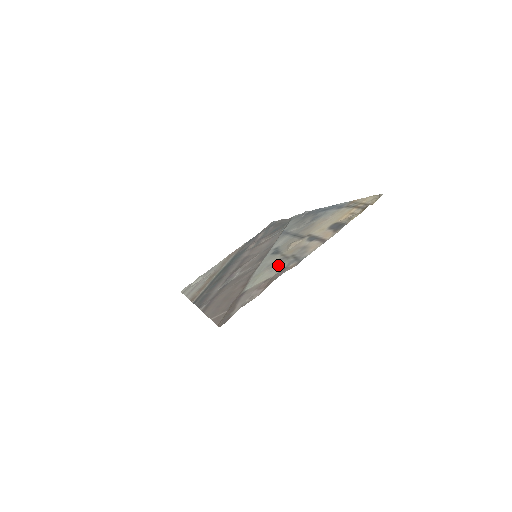
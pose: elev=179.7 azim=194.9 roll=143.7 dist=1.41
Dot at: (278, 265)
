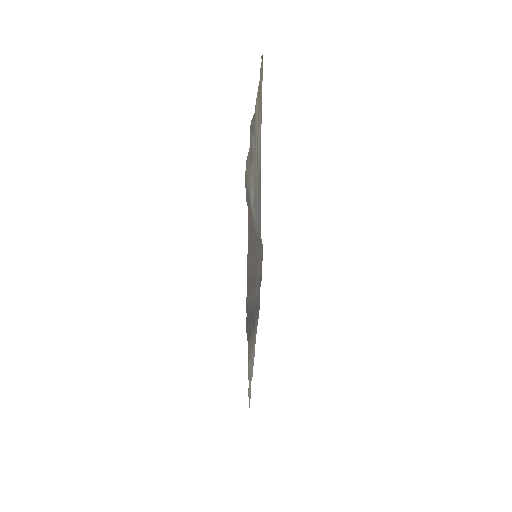
Dot at: occluded
